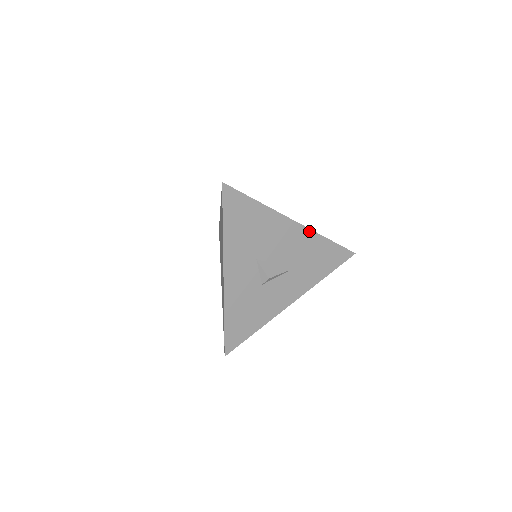
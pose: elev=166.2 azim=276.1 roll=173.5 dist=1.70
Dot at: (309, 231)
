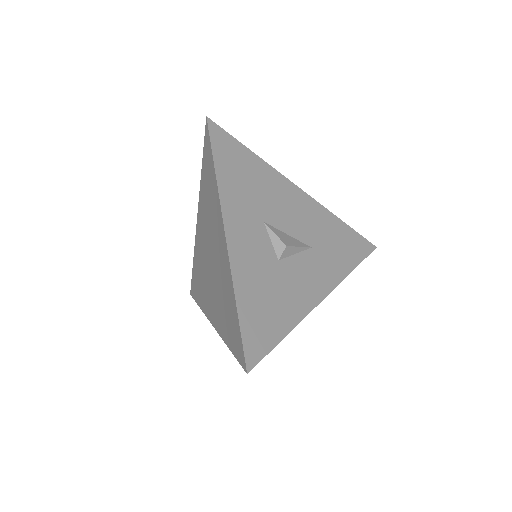
Dot at: (317, 204)
